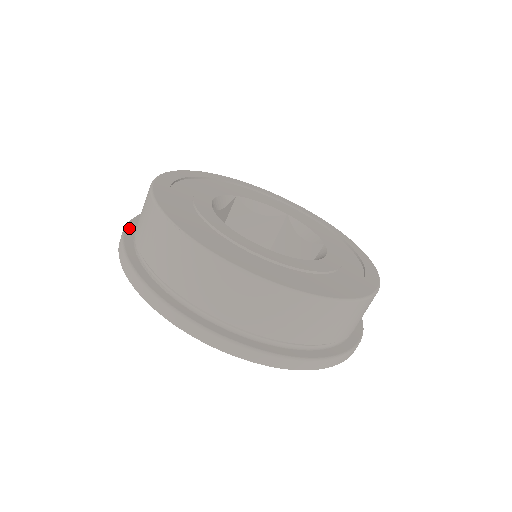
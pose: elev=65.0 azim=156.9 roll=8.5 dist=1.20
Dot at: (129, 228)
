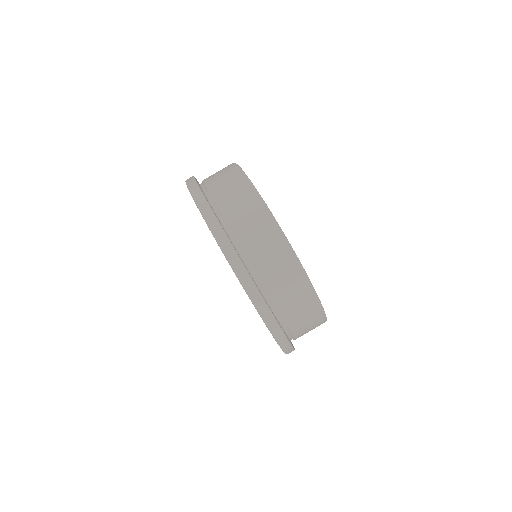
Dot at: occluded
